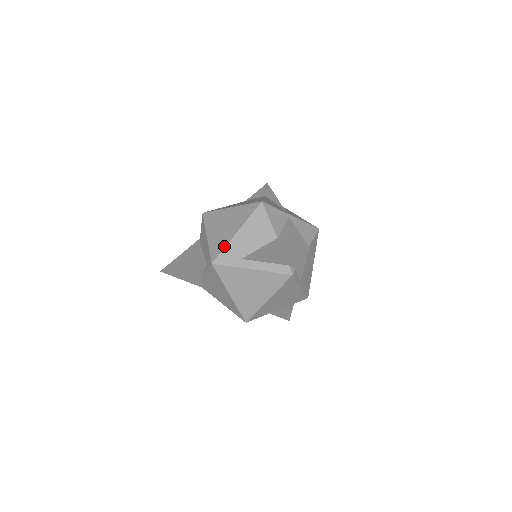
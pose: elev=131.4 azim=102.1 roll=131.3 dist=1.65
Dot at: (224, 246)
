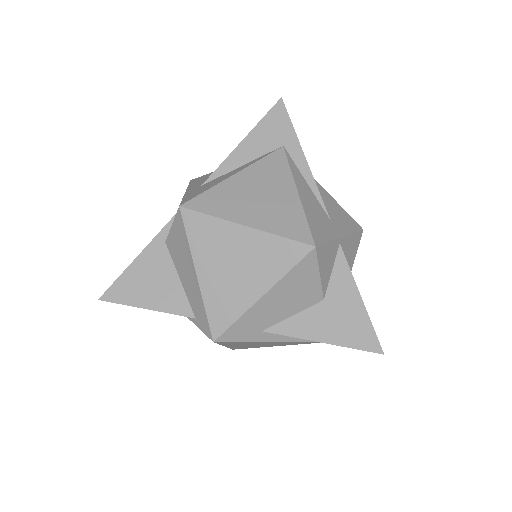
Dot at: (237, 316)
